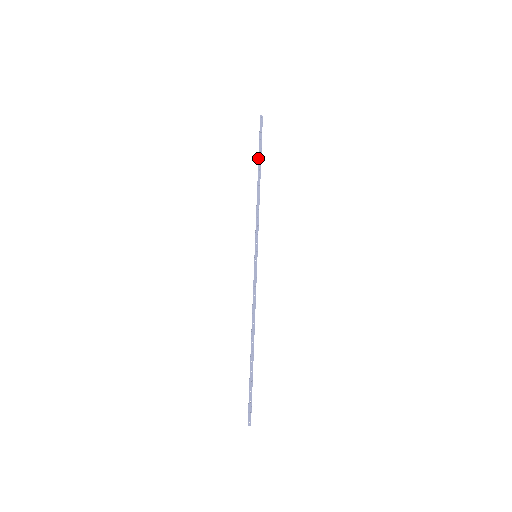
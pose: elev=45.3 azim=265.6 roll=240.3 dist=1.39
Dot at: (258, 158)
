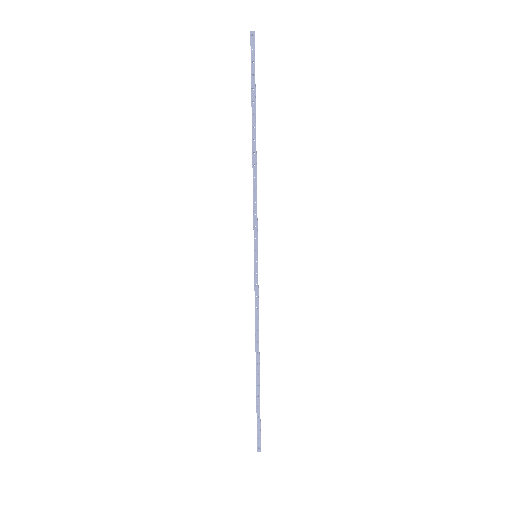
Dot at: occluded
